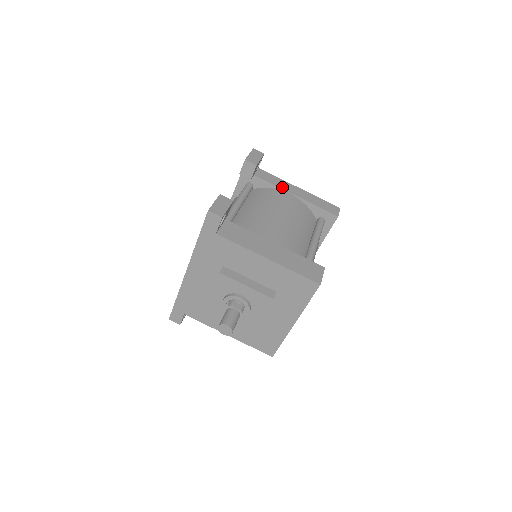
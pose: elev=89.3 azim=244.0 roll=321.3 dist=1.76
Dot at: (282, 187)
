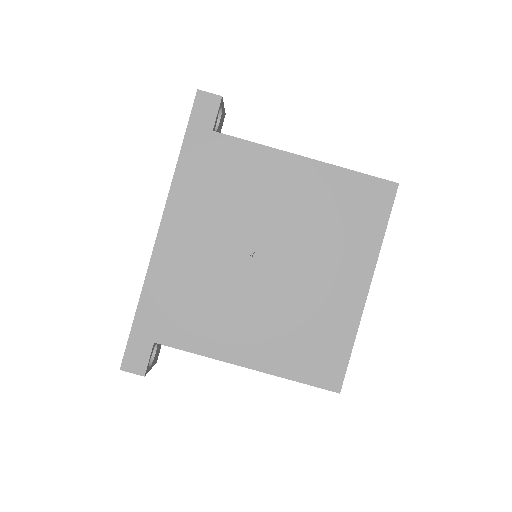
Dot at: occluded
